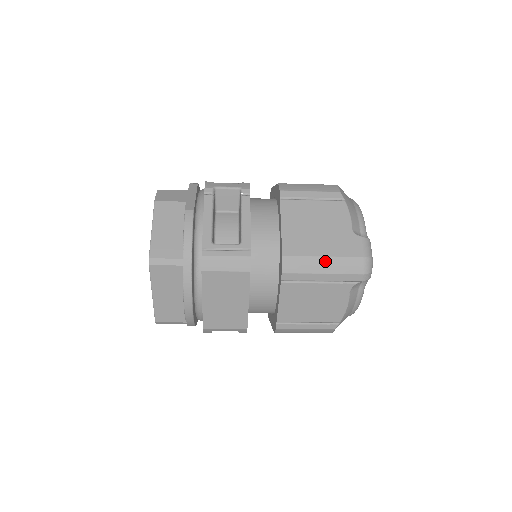
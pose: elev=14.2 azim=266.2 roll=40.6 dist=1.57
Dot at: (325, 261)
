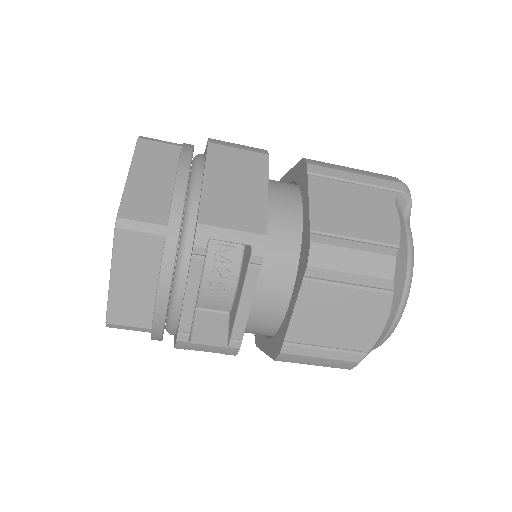
Dot at: (353, 169)
